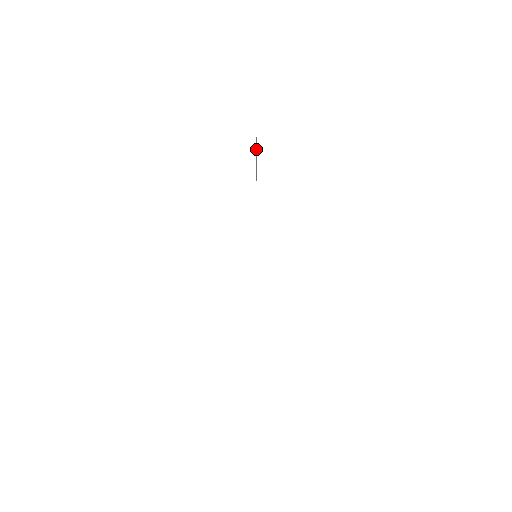
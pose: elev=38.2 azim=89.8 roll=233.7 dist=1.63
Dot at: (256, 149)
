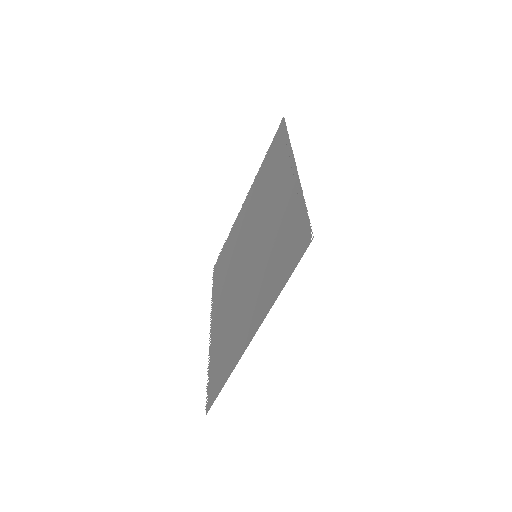
Dot at: (274, 142)
